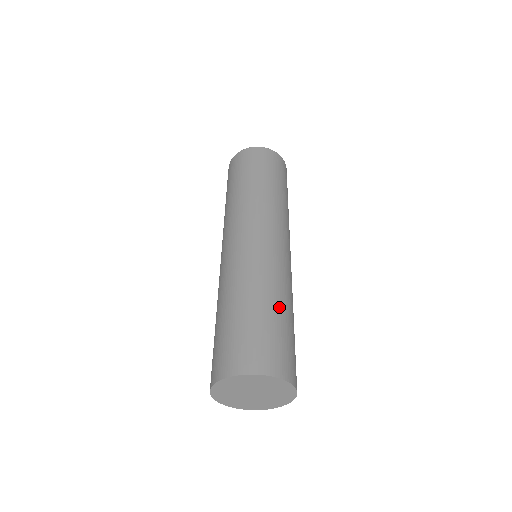
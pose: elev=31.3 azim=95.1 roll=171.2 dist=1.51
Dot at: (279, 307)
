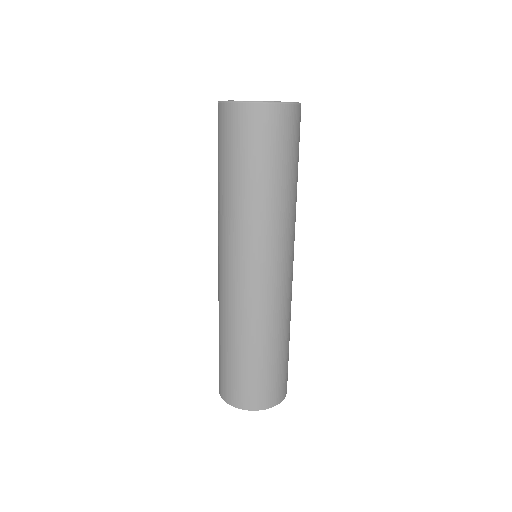
Dot at: occluded
